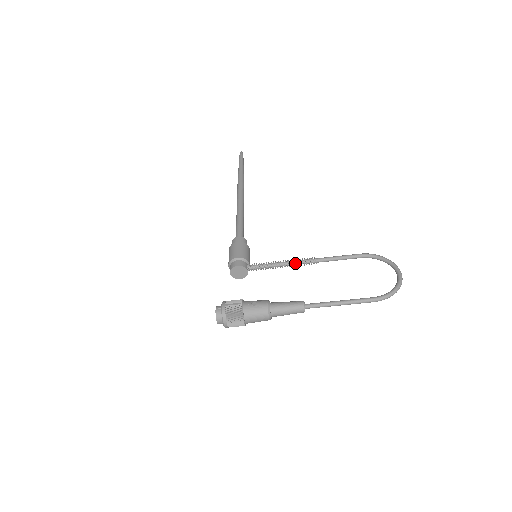
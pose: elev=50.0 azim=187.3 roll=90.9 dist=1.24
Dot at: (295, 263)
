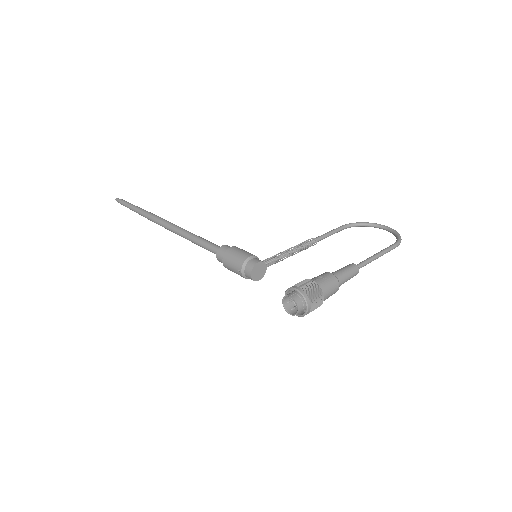
Dot at: (300, 247)
